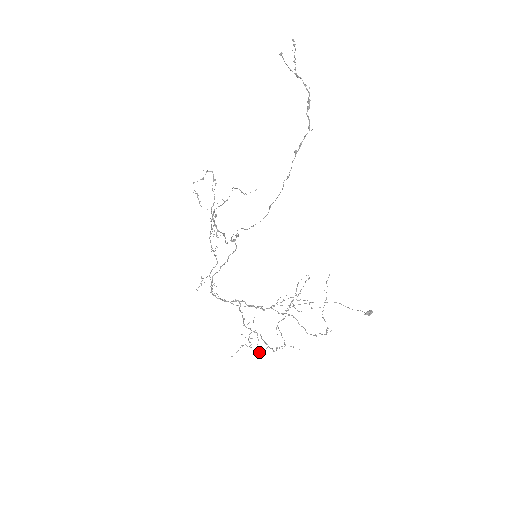
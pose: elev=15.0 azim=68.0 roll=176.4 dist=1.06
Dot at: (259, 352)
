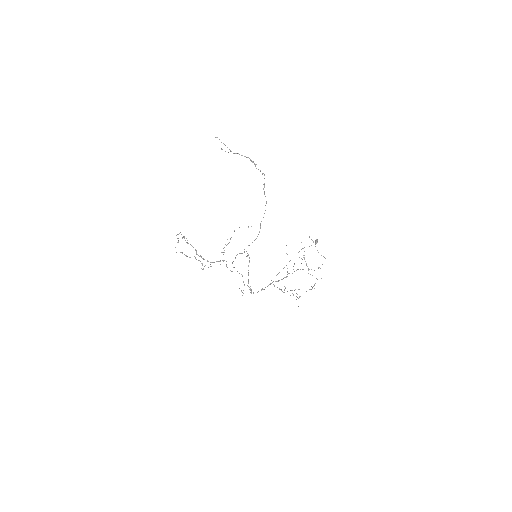
Dot at: occluded
